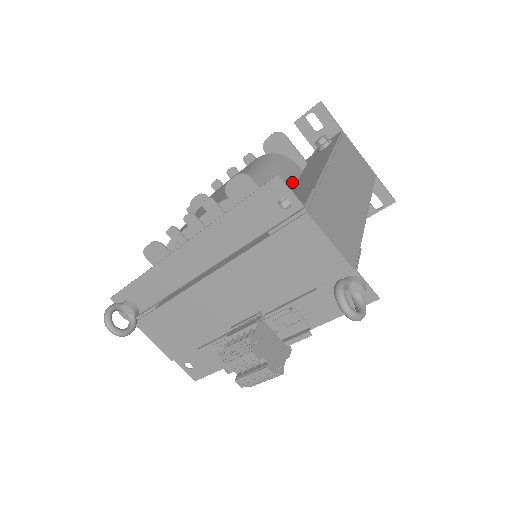
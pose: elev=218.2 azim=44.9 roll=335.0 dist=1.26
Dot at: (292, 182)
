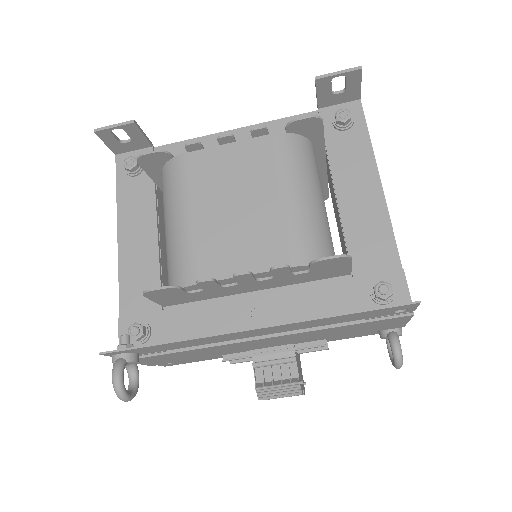
Dot at: occluded
